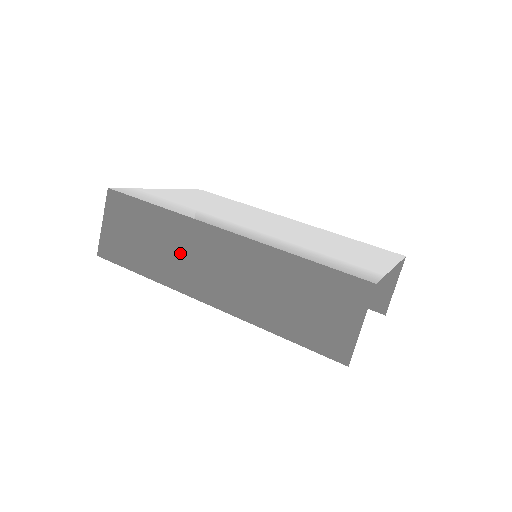
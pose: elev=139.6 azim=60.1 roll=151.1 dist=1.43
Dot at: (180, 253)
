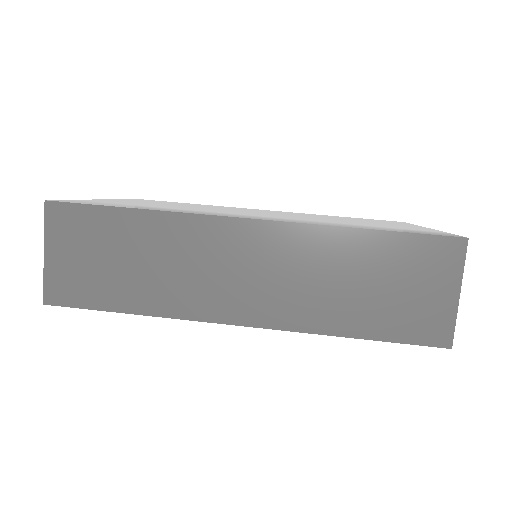
Dot at: (185, 266)
